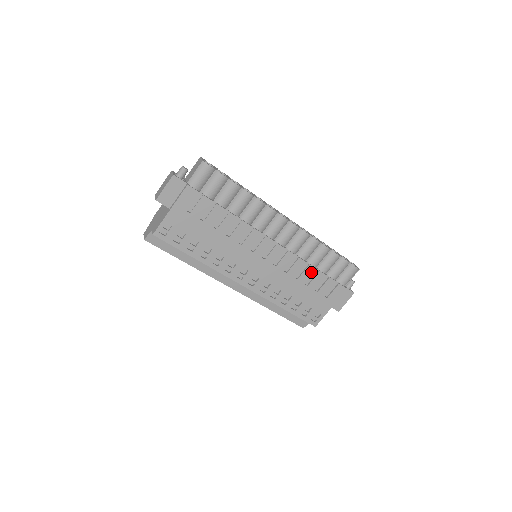
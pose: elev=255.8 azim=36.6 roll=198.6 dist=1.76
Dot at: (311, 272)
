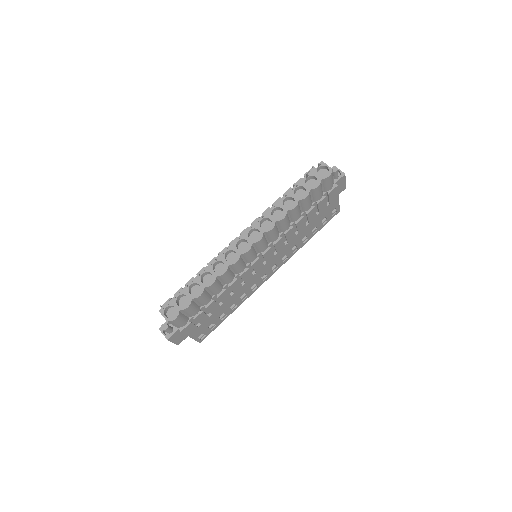
Dot at: (302, 222)
